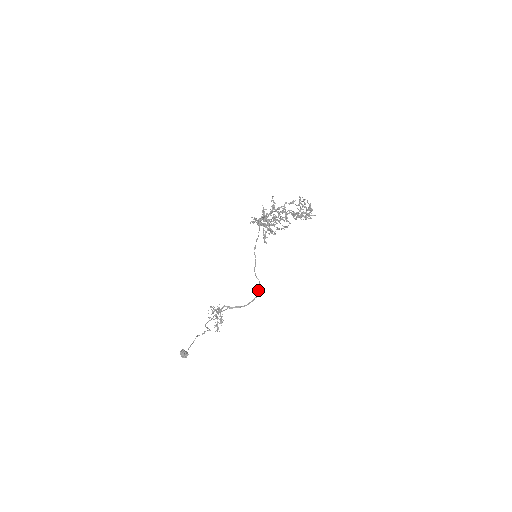
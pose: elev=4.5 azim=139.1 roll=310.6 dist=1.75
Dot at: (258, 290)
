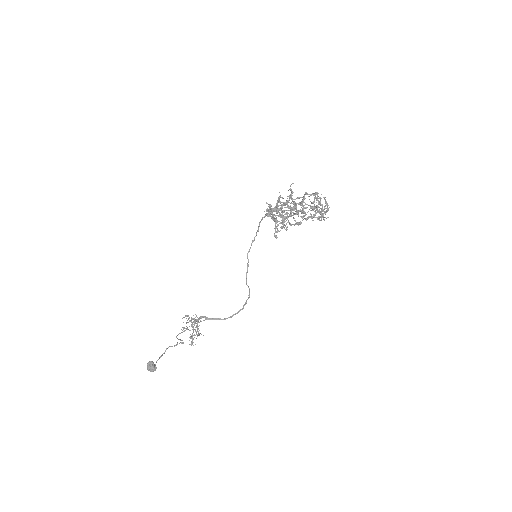
Dot at: (246, 300)
